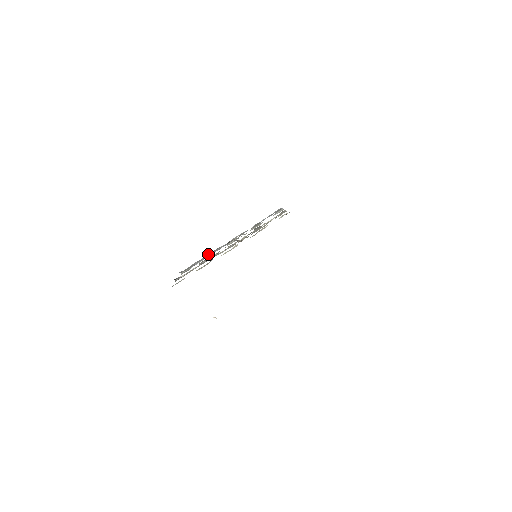
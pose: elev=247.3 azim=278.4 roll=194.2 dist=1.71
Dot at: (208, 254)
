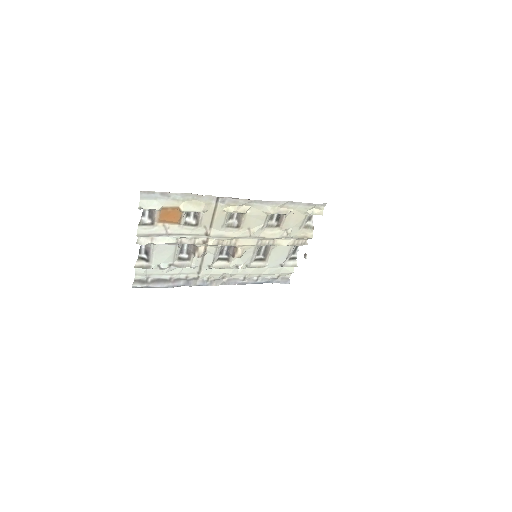
Dot at: (178, 279)
